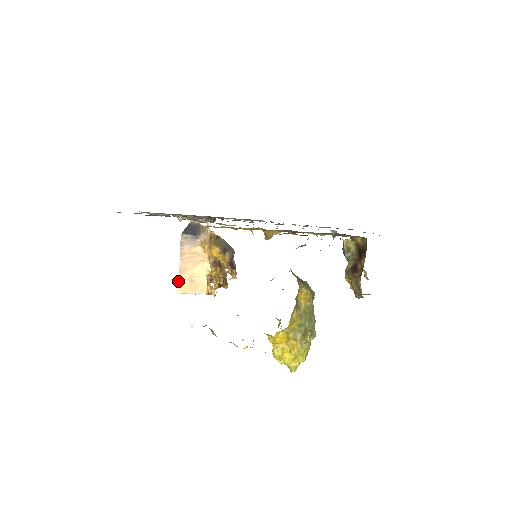
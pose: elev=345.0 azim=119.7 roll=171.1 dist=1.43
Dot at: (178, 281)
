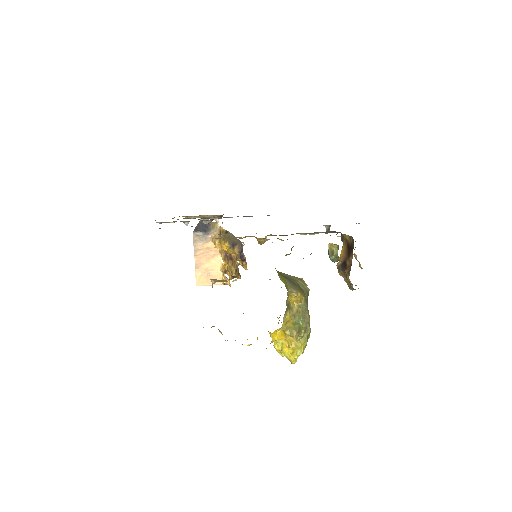
Dot at: (195, 275)
